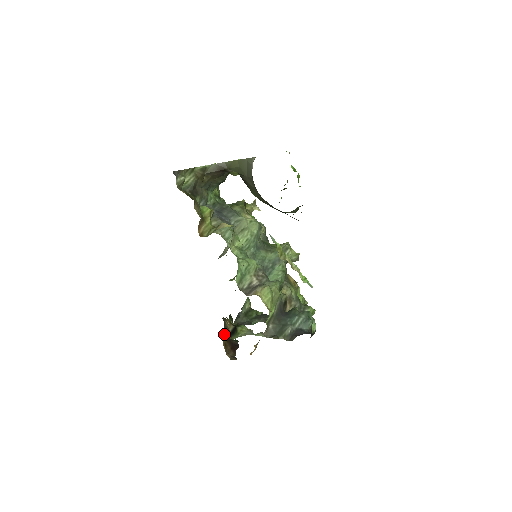
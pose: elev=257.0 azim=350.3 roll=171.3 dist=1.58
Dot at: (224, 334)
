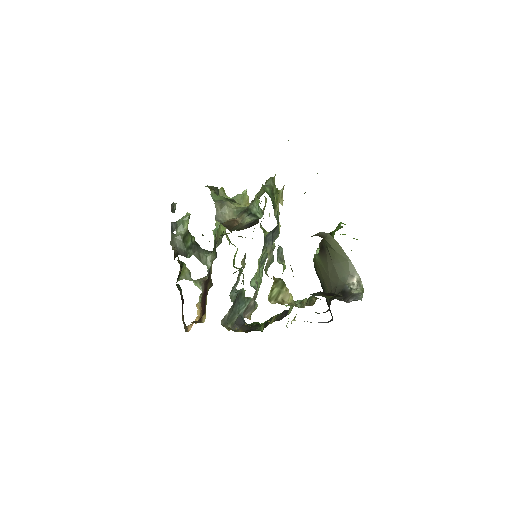
Dot at: occluded
